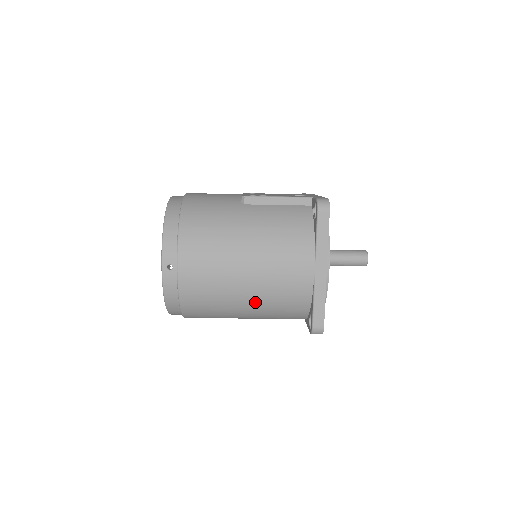
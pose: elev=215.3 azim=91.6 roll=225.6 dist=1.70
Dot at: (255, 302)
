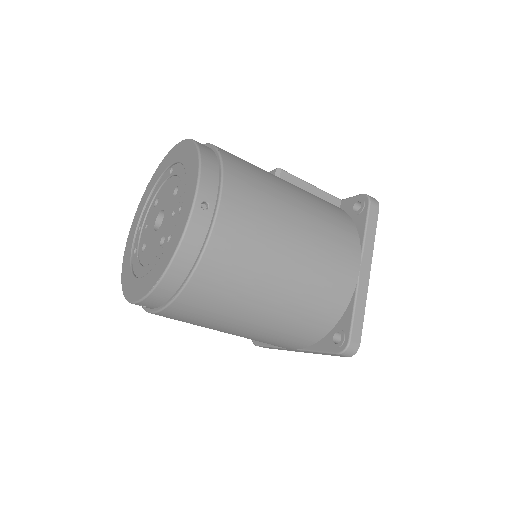
Dot at: (289, 294)
